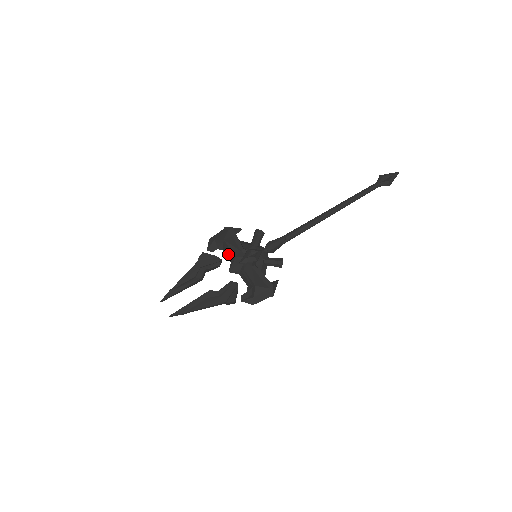
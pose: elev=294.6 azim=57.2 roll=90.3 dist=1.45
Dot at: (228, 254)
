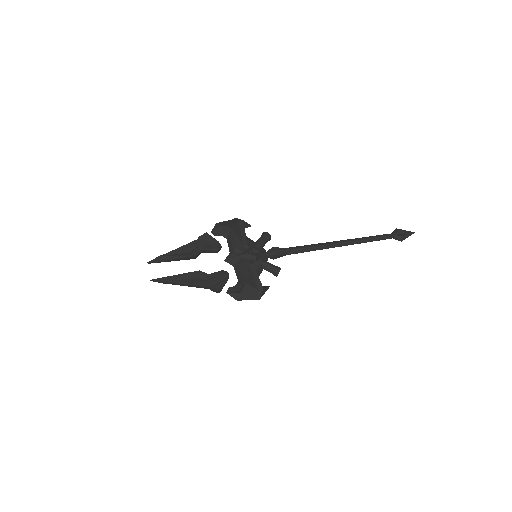
Dot at: (230, 243)
